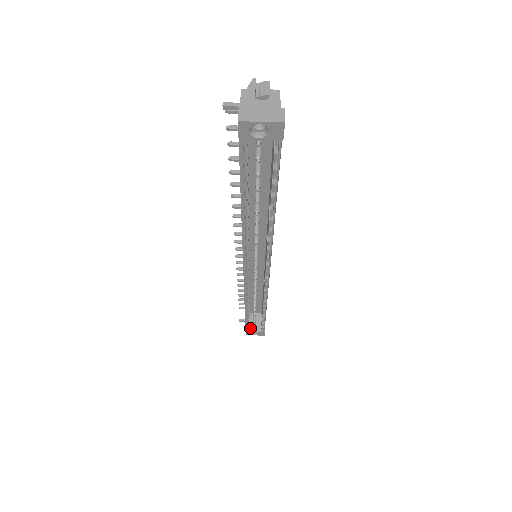
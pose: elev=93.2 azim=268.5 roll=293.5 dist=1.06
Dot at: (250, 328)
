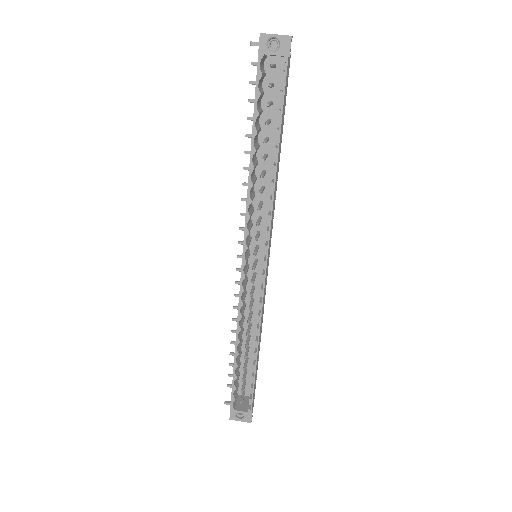
Dot at: (236, 407)
